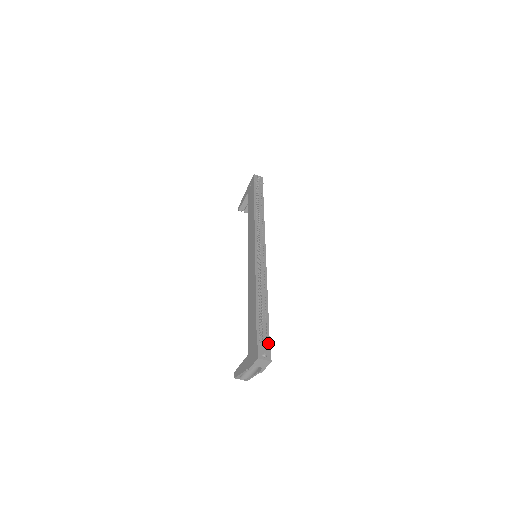
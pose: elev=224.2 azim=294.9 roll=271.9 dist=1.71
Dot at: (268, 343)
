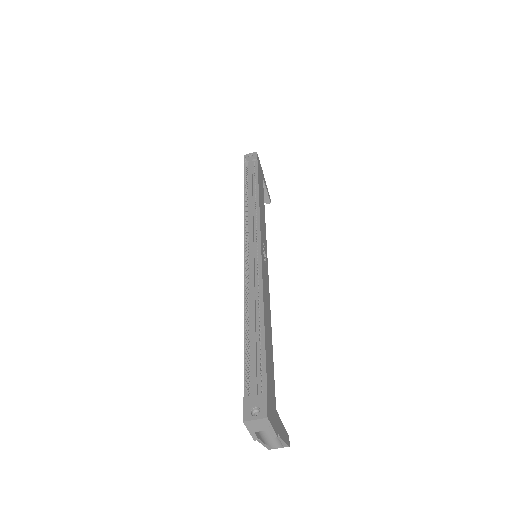
Dot at: (264, 386)
